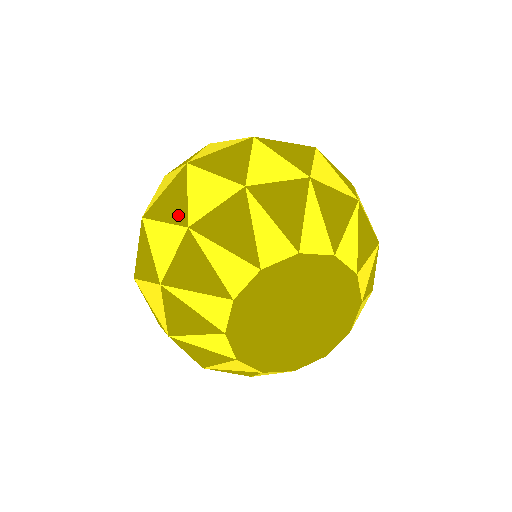
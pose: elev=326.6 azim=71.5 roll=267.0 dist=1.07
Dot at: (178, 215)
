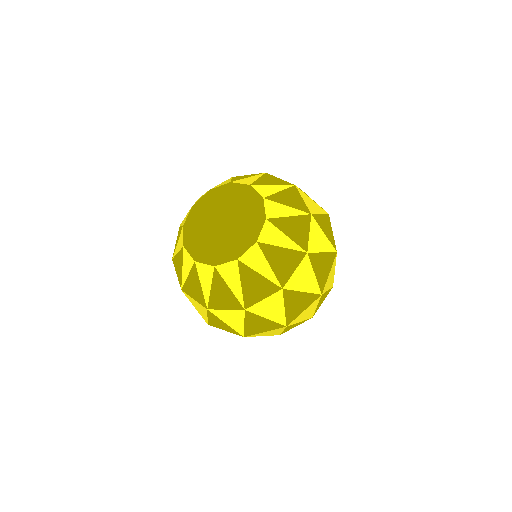
Dot at: occluded
